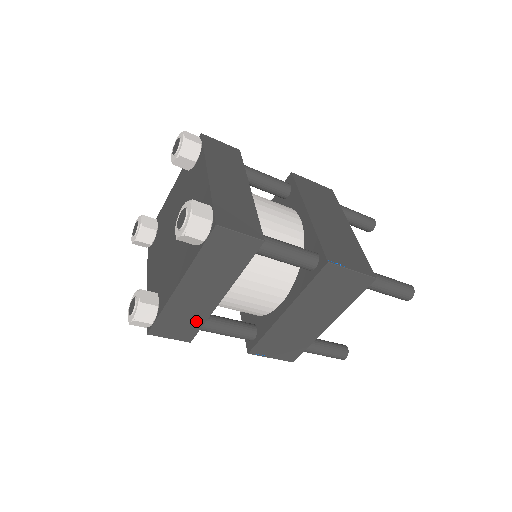
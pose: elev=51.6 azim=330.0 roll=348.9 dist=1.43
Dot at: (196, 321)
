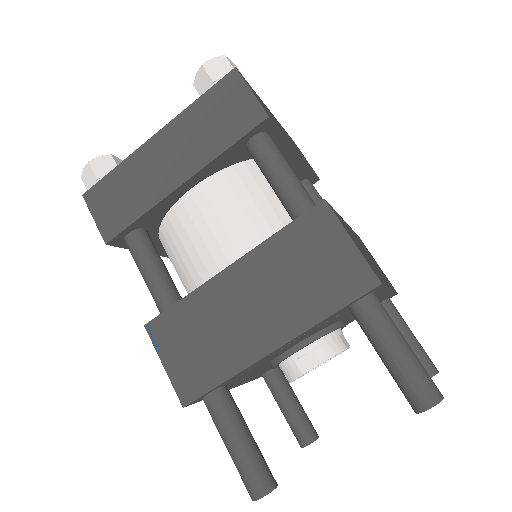
Dot at: (134, 208)
